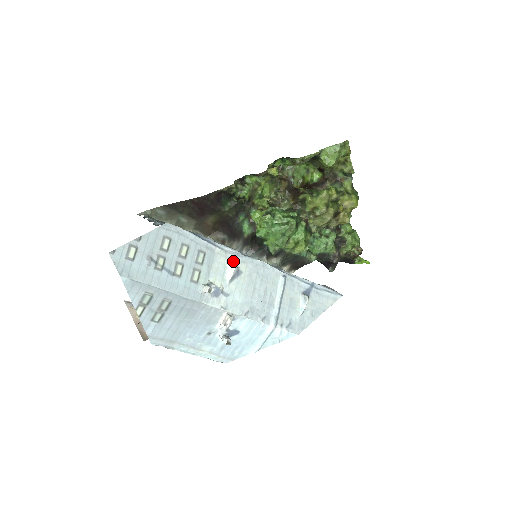
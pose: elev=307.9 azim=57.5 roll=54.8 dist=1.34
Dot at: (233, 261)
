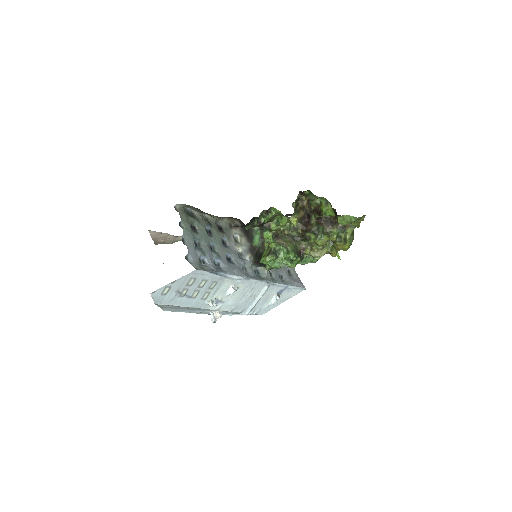
Dot at: (235, 283)
